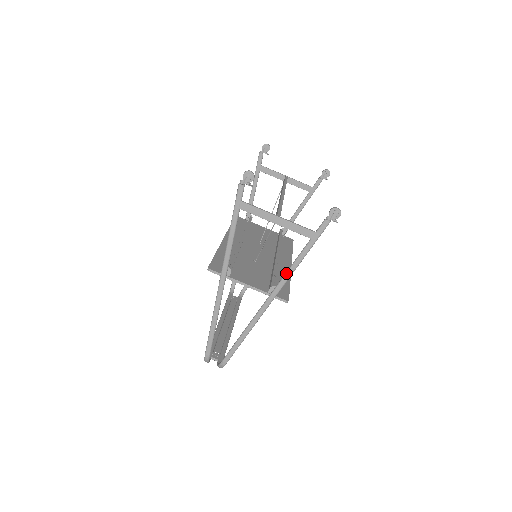
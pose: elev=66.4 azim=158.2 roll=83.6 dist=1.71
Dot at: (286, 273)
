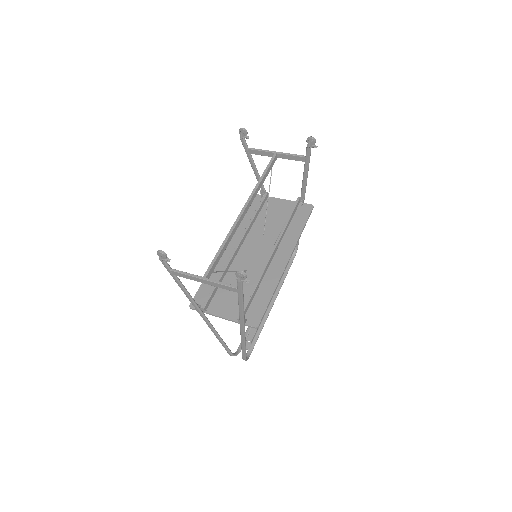
Dot at: (239, 313)
